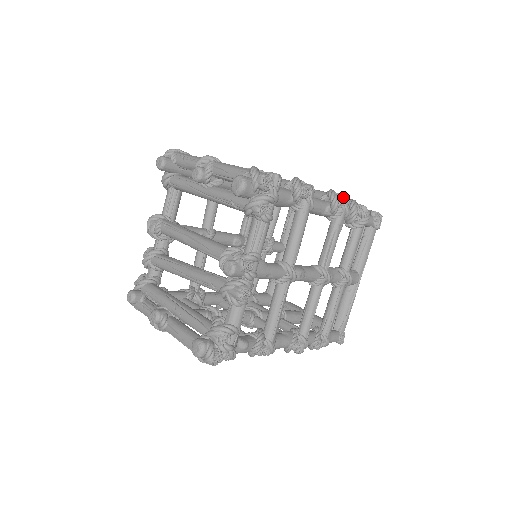
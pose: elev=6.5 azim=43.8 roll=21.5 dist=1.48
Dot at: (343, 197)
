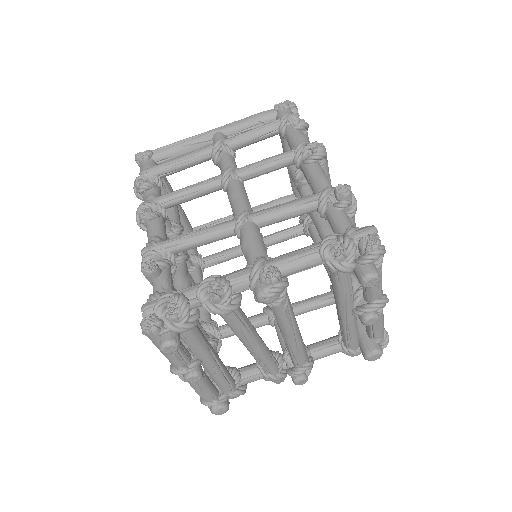
Dot at: occluded
